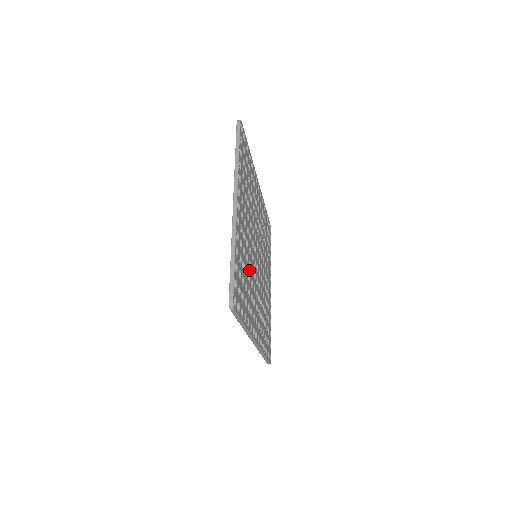
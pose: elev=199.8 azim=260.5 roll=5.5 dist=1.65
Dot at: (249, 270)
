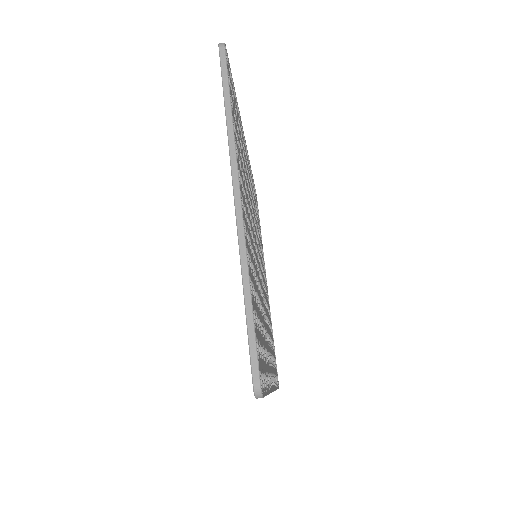
Dot at: (258, 292)
